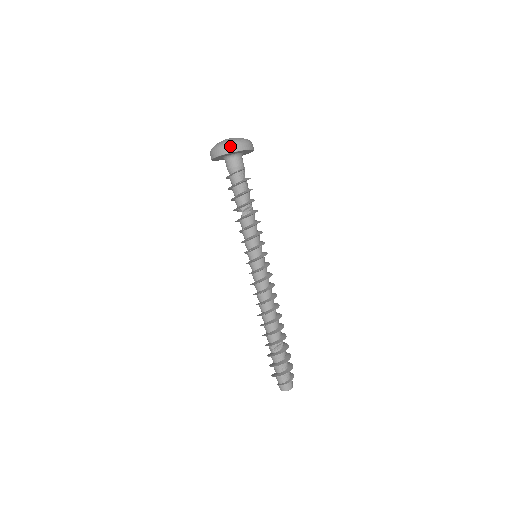
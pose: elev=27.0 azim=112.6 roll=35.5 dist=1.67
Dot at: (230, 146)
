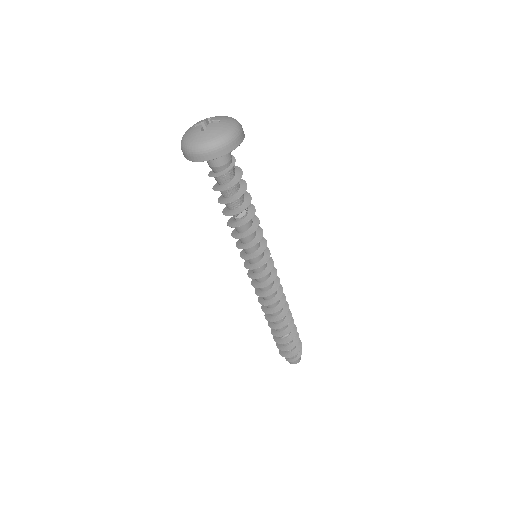
Dot at: (213, 150)
